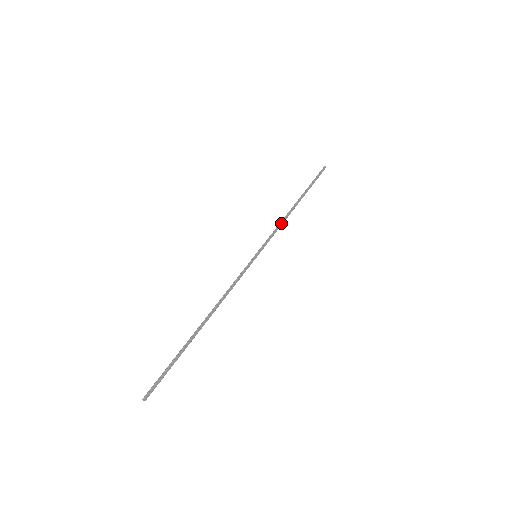
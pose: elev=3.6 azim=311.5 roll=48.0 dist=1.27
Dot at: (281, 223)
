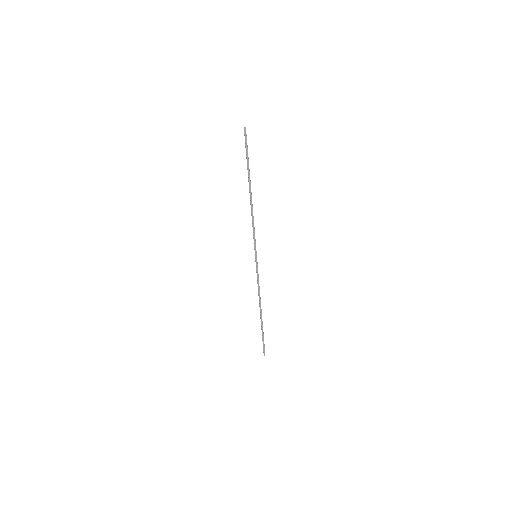
Dot at: (252, 220)
